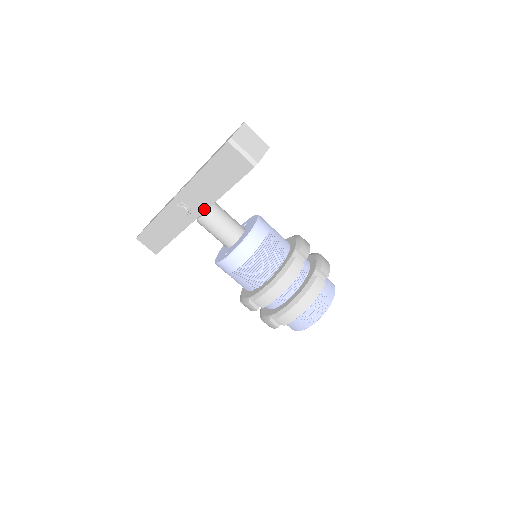
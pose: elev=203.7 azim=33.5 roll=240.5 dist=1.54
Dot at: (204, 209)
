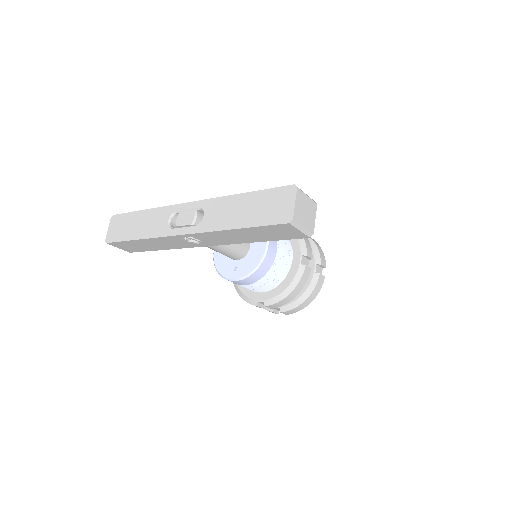
Dot at: (221, 244)
